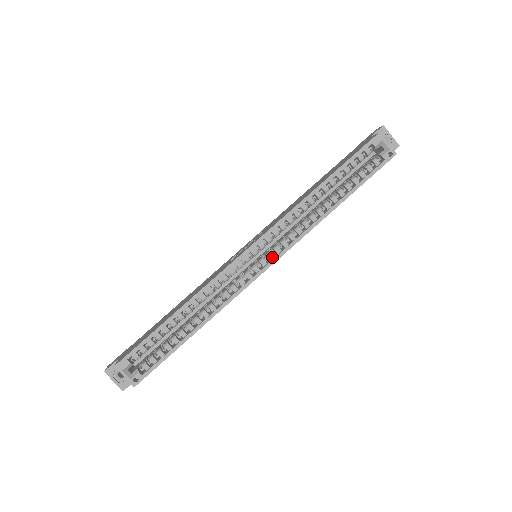
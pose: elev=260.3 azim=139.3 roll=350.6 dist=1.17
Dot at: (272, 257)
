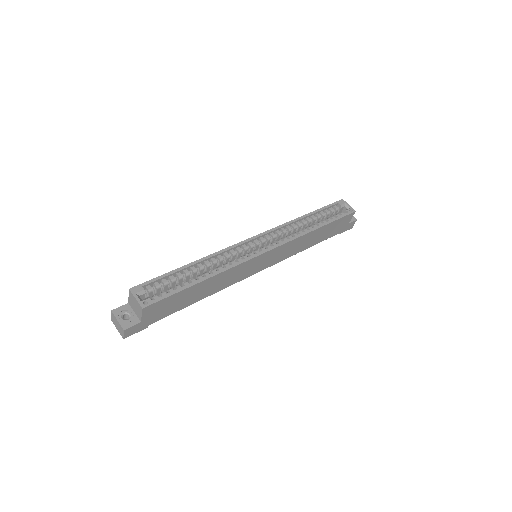
Dot at: (270, 247)
